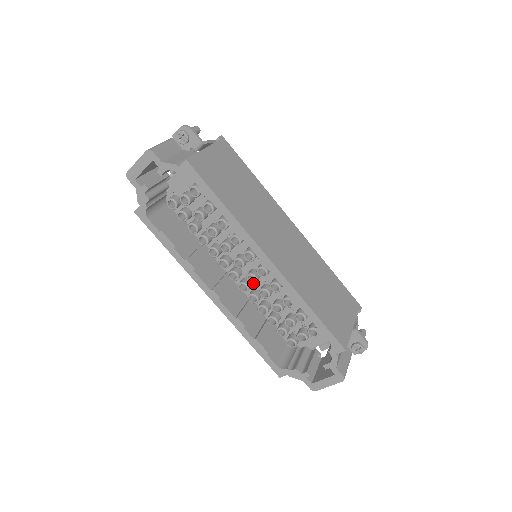
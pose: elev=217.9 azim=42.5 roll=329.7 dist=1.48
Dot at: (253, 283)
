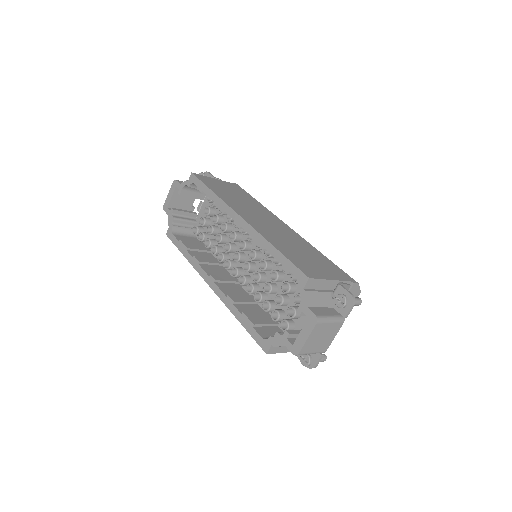
Dot at: (248, 270)
